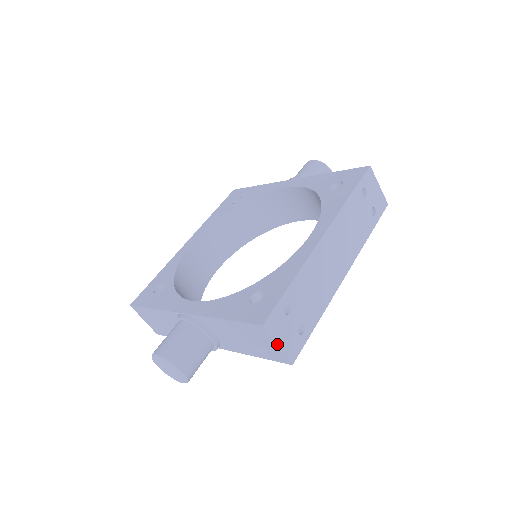
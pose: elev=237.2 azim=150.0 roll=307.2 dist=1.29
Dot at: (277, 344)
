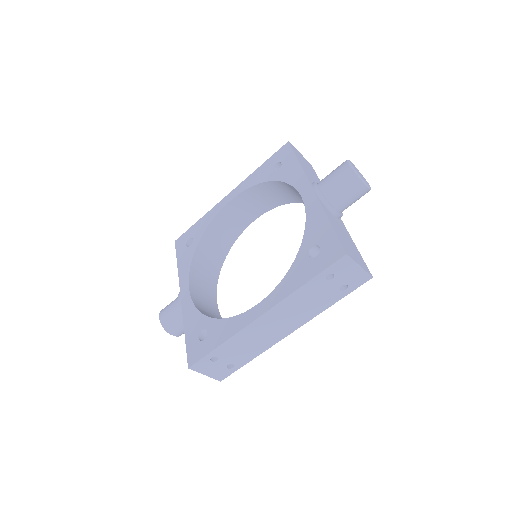
Dot at: (204, 374)
